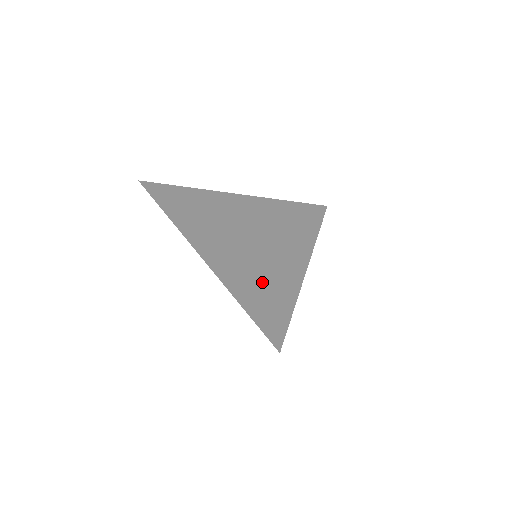
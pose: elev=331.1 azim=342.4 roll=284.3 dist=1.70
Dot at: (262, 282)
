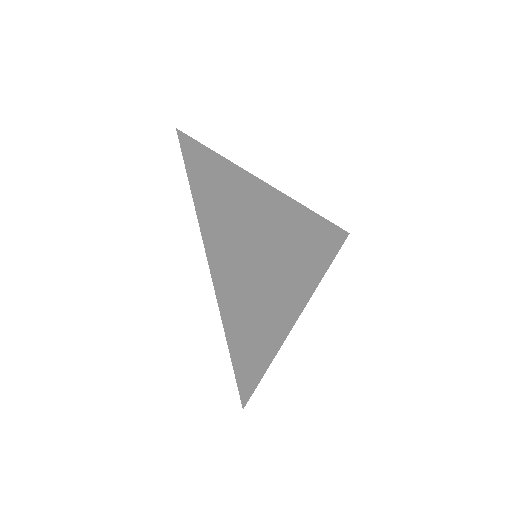
Dot at: (253, 292)
